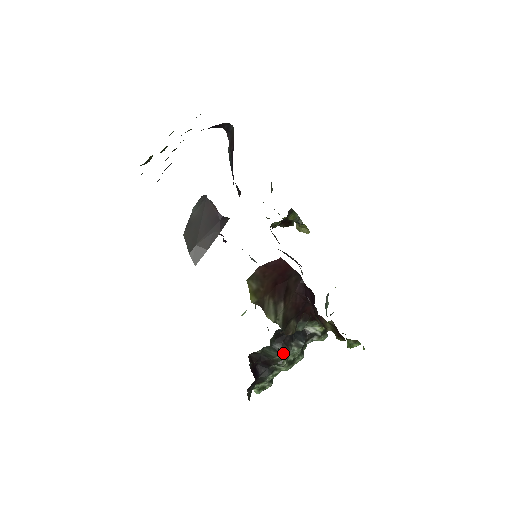
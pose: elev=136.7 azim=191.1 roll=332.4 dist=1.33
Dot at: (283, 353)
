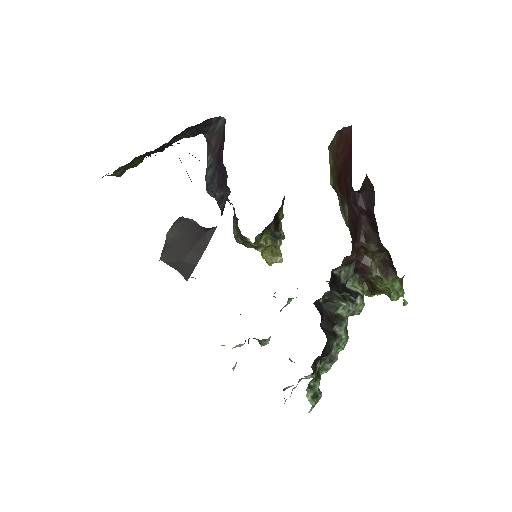
Dot at: occluded
